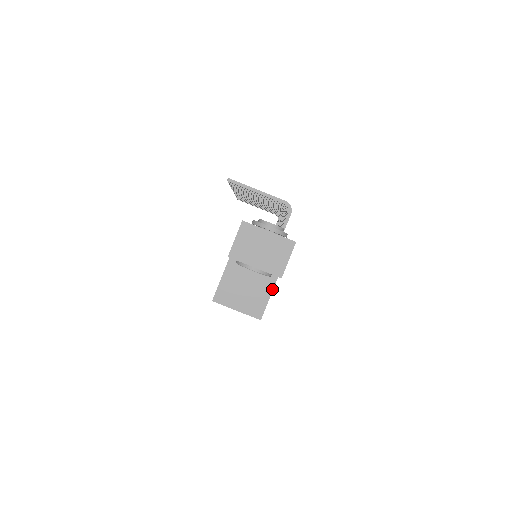
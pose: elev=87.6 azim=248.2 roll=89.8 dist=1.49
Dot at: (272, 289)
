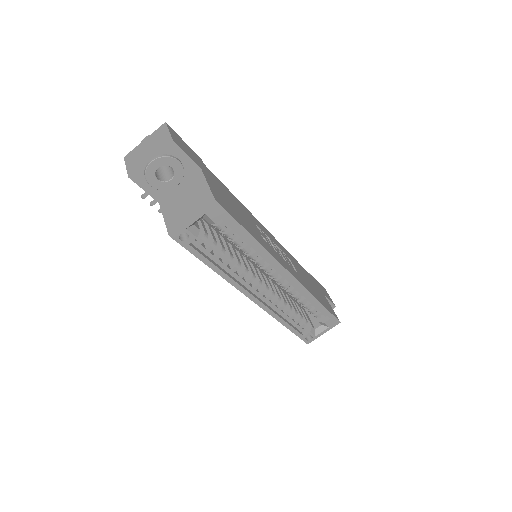
Dot at: (205, 180)
